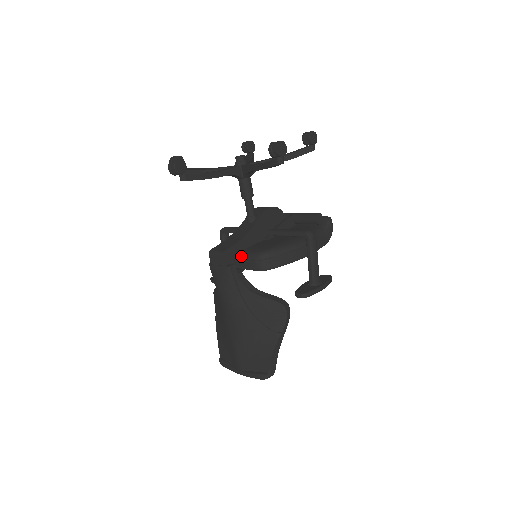
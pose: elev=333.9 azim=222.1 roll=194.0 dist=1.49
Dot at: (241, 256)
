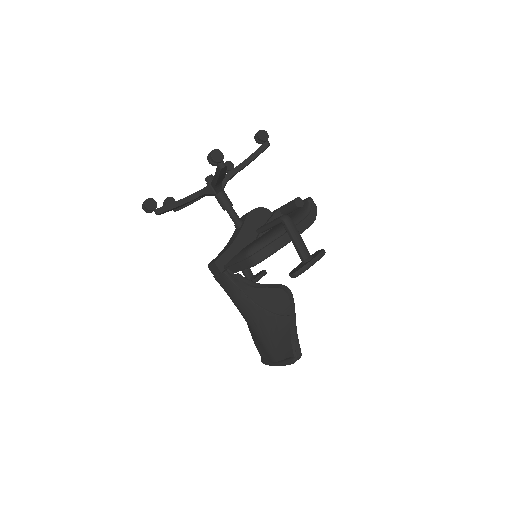
Dot at: (235, 260)
